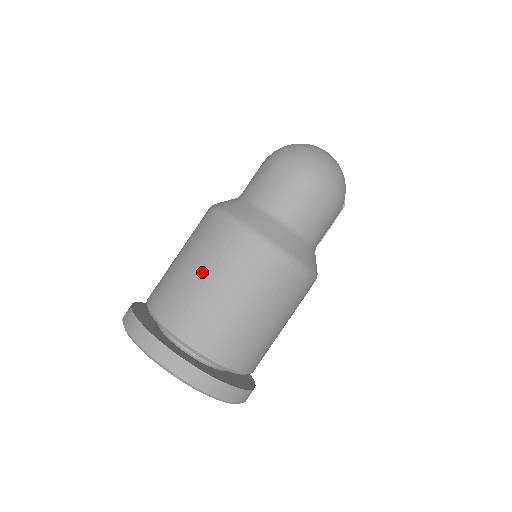
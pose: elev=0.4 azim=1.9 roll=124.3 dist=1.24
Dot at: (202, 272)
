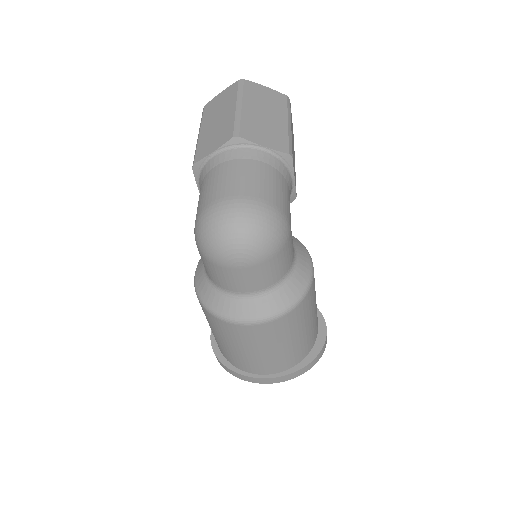
Dot at: (233, 346)
